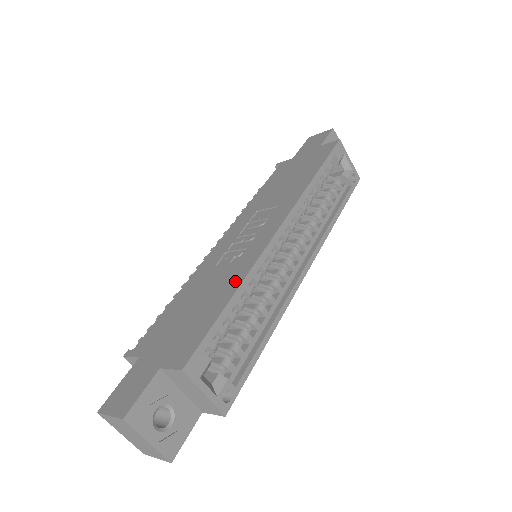
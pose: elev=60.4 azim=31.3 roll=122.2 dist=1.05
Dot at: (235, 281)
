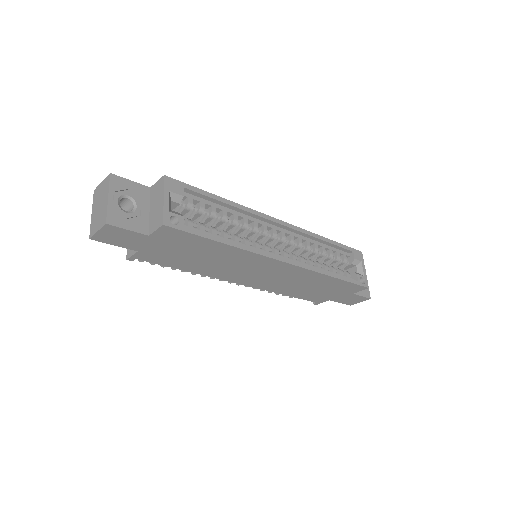
Dot at: occluded
